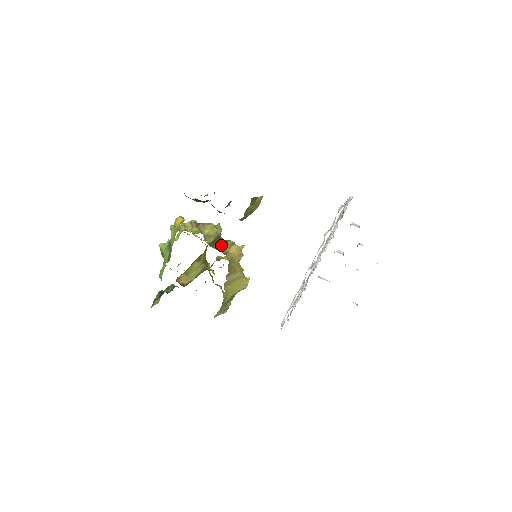
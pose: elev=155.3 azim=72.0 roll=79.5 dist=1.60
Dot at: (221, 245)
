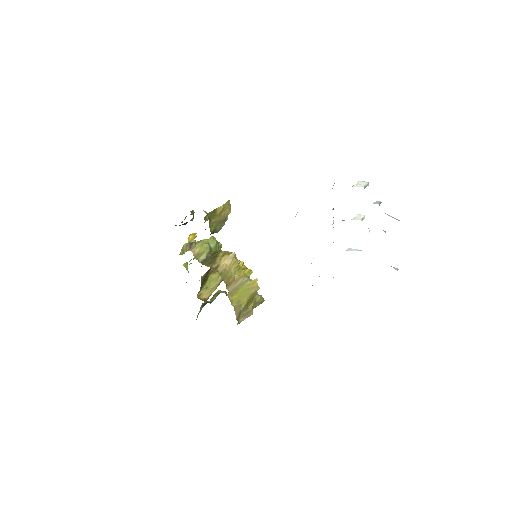
Dot at: (212, 260)
